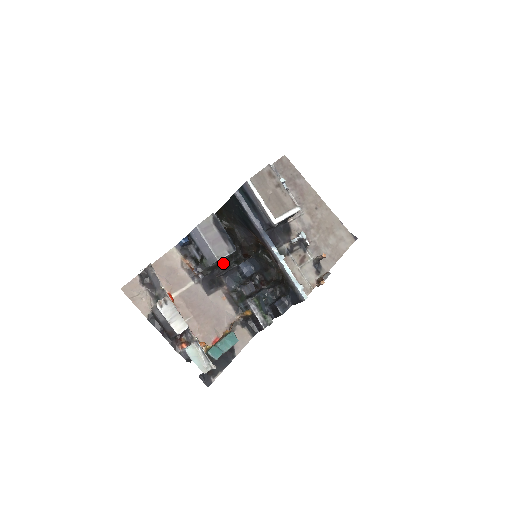
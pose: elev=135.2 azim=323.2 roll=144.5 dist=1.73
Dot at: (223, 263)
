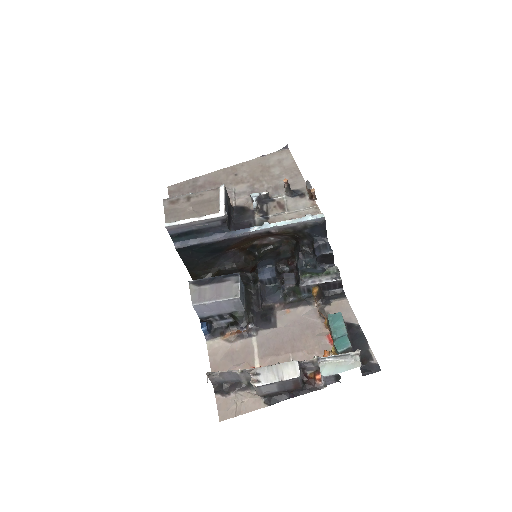
Dot at: (249, 296)
